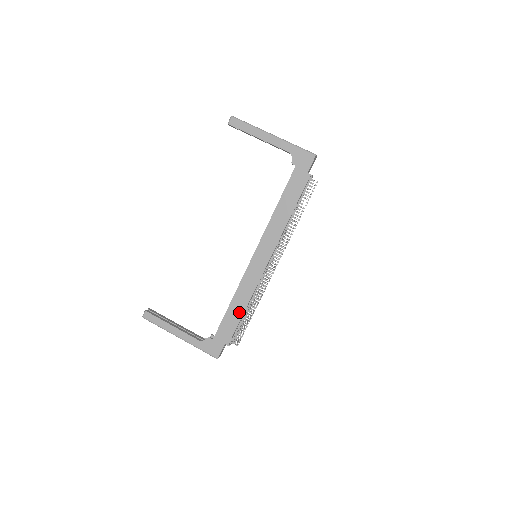
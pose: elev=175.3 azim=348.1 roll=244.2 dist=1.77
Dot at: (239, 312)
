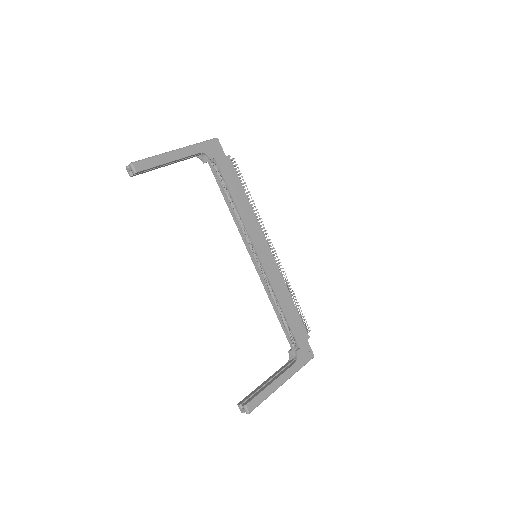
Dot at: (291, 306)
